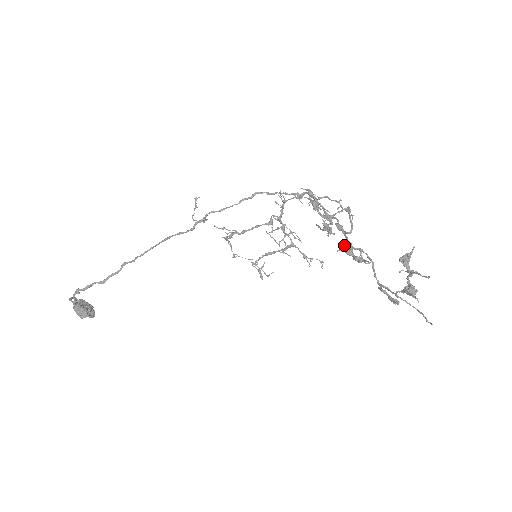
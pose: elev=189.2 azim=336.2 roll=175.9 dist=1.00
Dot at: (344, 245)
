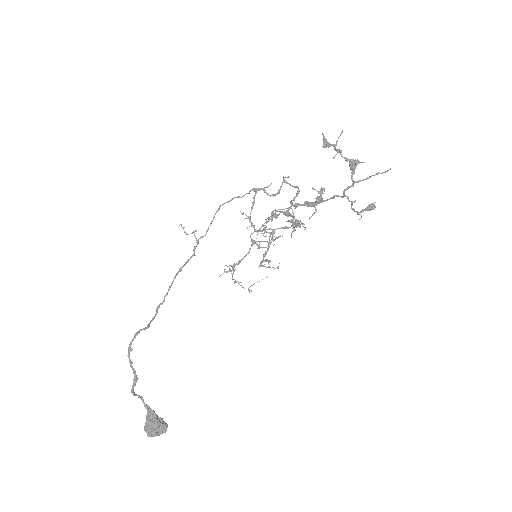
Dot at: (305, 205)
